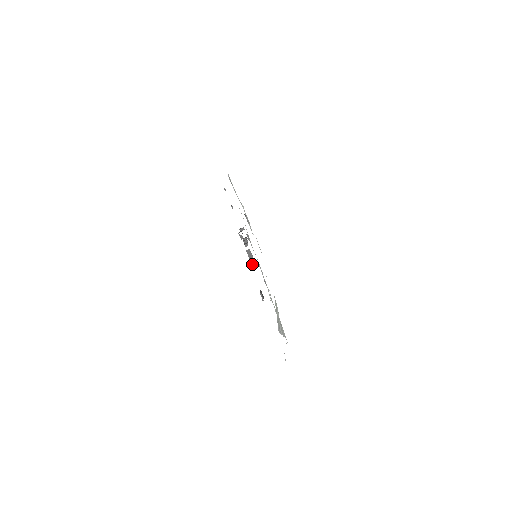
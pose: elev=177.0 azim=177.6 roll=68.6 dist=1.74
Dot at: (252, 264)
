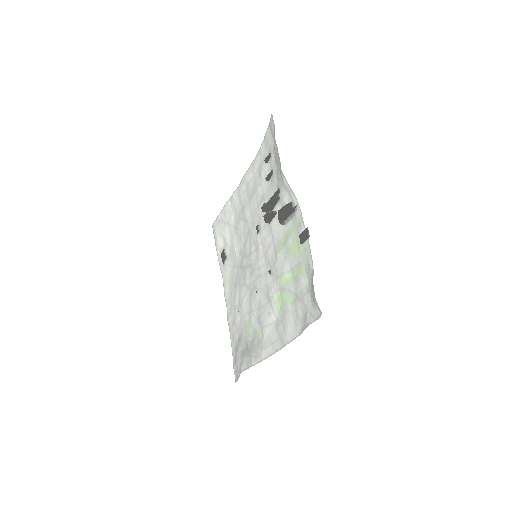
Dot at: (283, 223)
